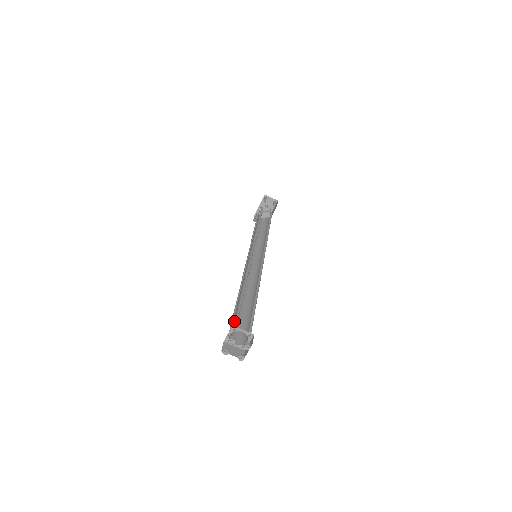
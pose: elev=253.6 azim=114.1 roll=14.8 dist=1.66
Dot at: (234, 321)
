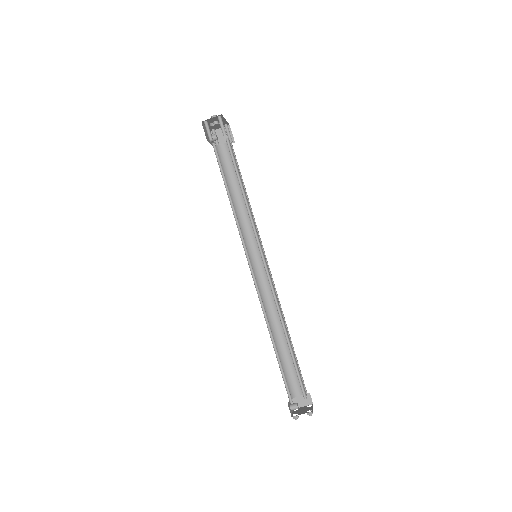
Dot at: (285, 373)
